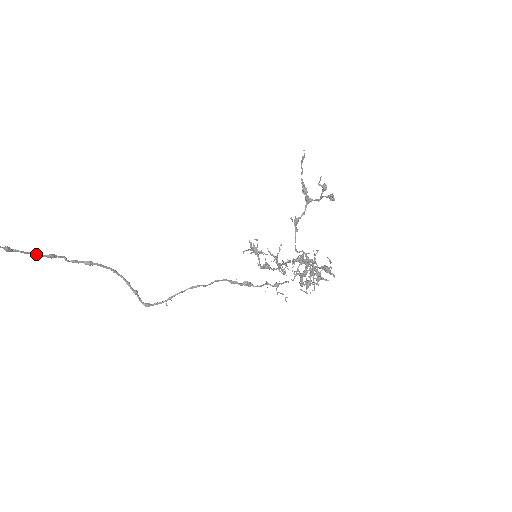
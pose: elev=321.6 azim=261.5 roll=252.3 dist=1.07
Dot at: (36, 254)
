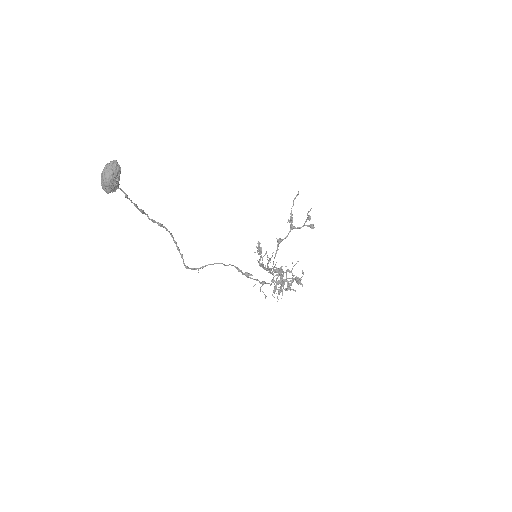
Dot at: (137, 206)
